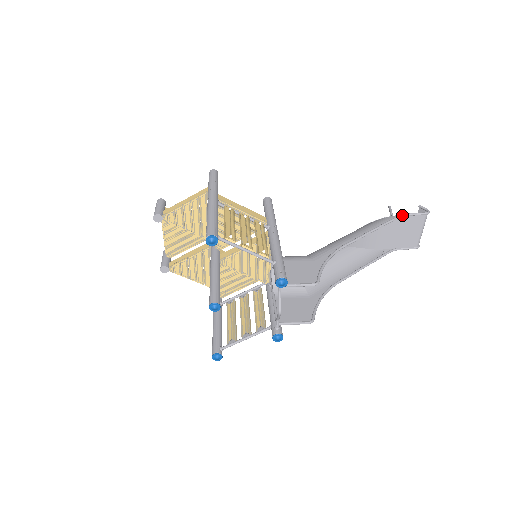
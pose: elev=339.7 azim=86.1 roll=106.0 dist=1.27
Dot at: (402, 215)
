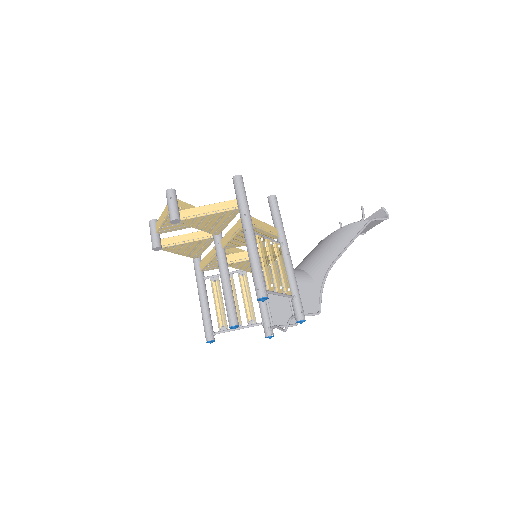
Dot at: occluded
